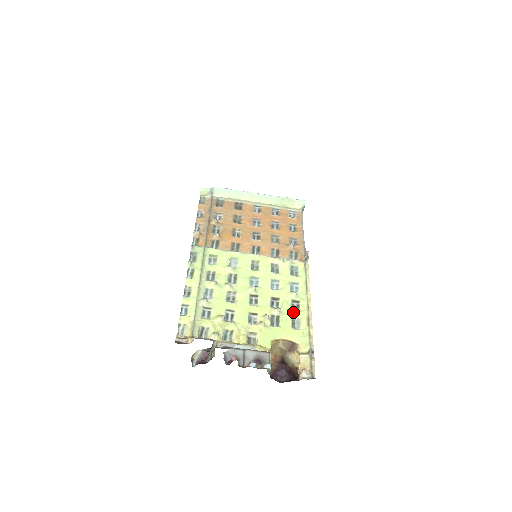
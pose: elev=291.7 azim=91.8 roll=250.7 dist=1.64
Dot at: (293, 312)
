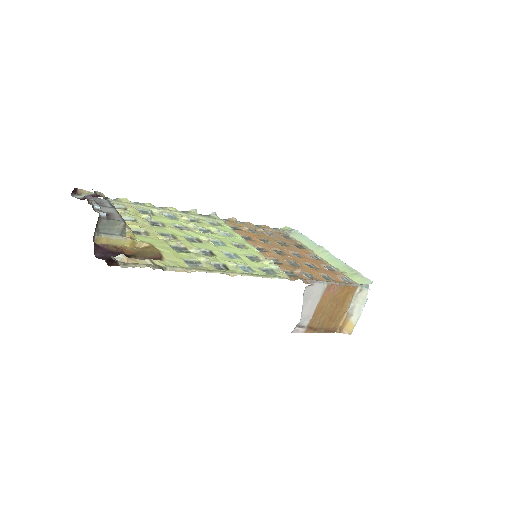
Dot at: (207, 260)
